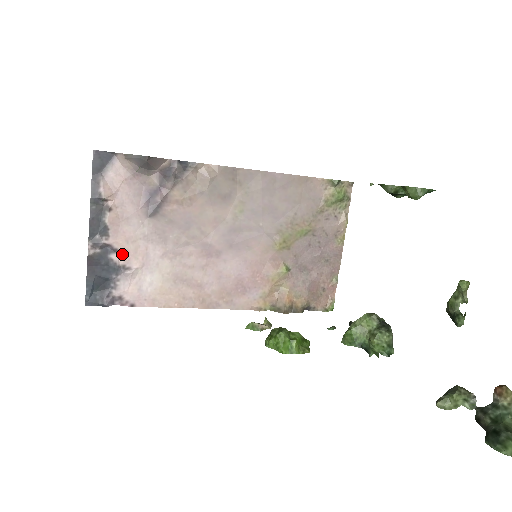
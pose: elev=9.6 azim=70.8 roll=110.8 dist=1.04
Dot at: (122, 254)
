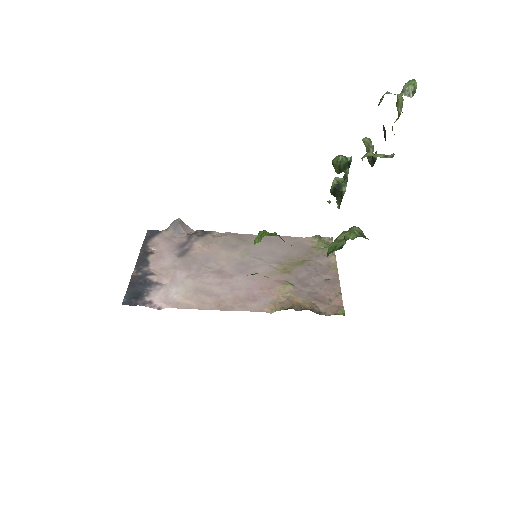
Dot at: (157, 276)
